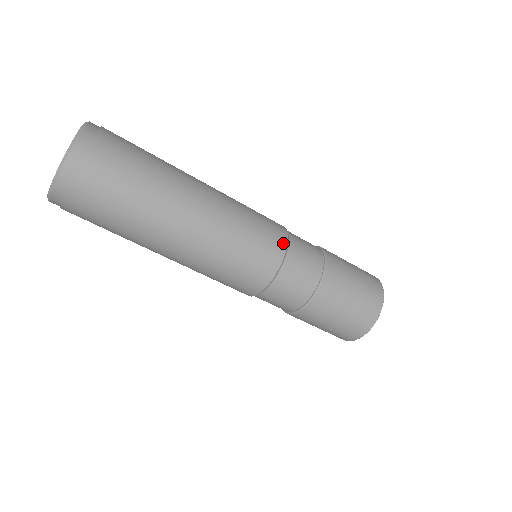
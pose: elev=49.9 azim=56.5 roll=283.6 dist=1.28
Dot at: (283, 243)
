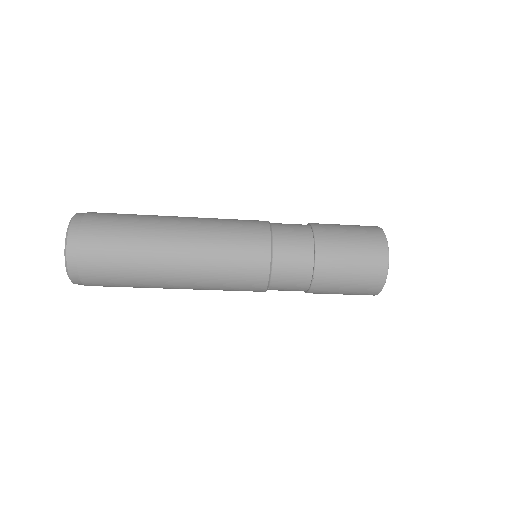
Dot at: (266, 232)
